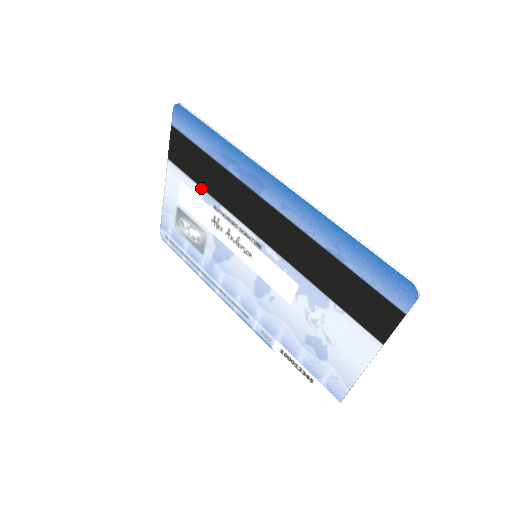
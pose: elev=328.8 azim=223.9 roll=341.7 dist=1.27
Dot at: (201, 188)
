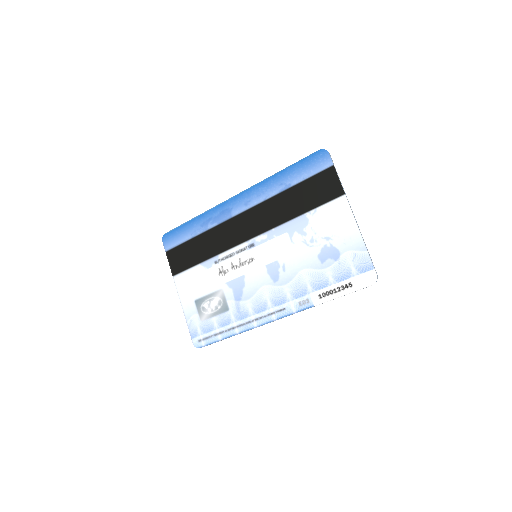
Dot at: (201, 263)
